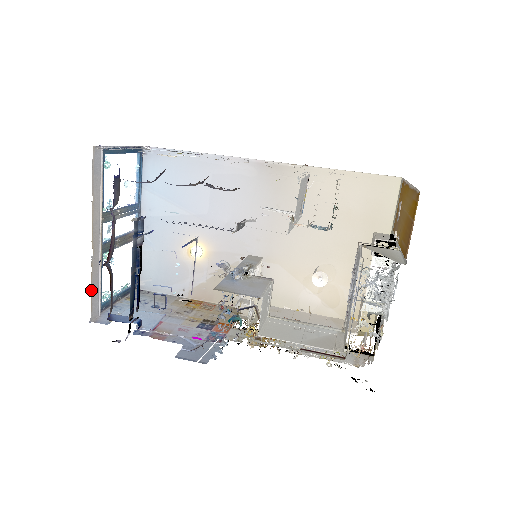
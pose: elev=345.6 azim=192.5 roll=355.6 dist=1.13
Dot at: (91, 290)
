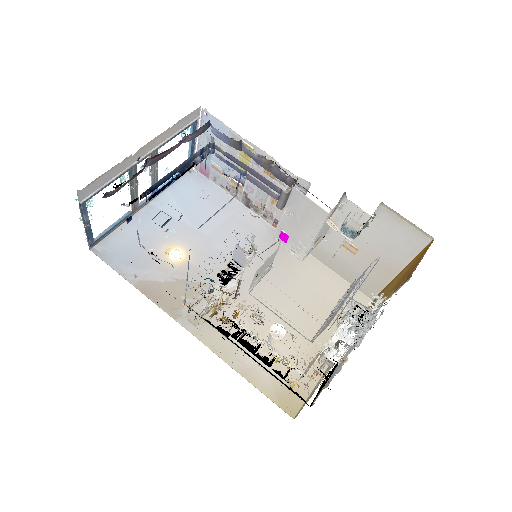
Dot at: (104, 173)
